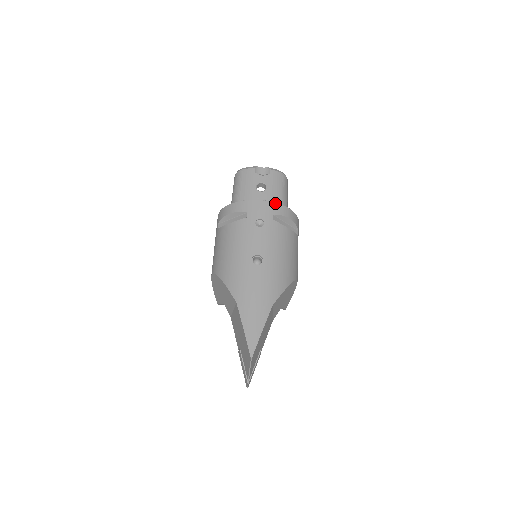
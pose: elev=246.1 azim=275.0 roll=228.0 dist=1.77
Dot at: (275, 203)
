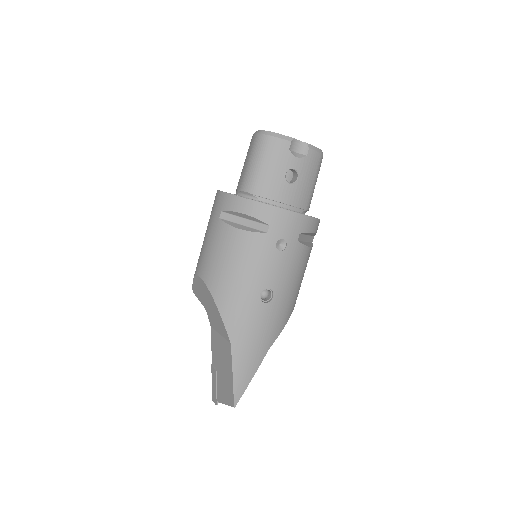
Dot at: (306, 216)
